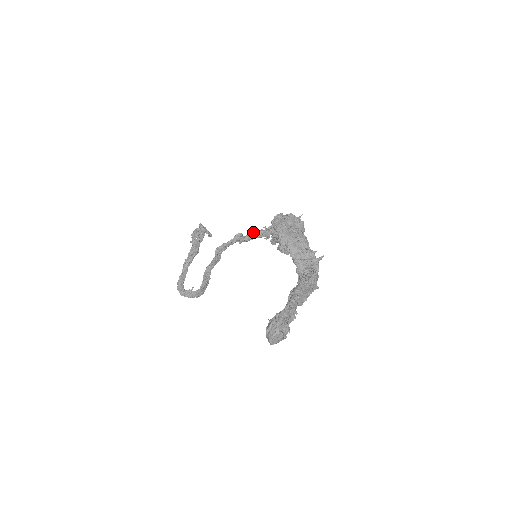
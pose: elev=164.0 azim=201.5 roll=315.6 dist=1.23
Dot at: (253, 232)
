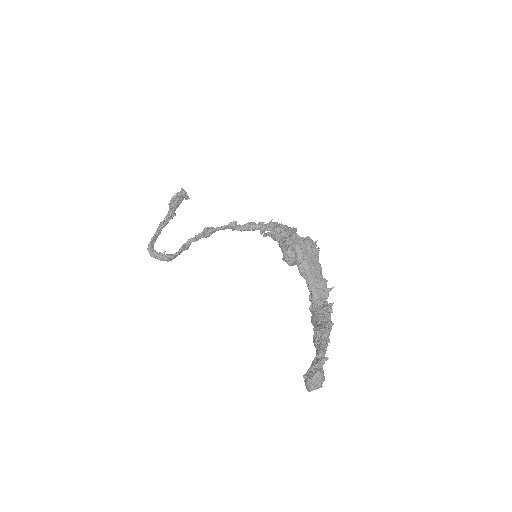
Dot at: (250, 224)
